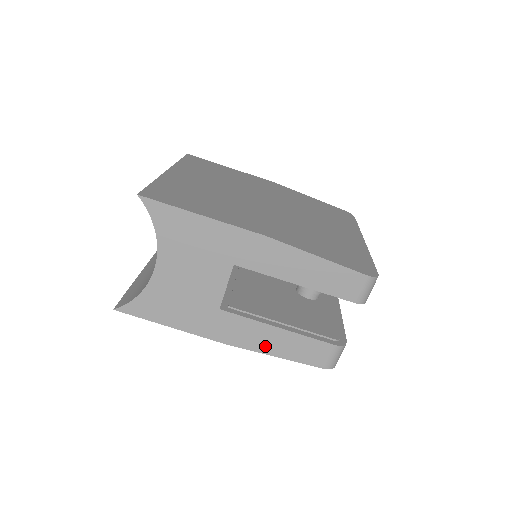
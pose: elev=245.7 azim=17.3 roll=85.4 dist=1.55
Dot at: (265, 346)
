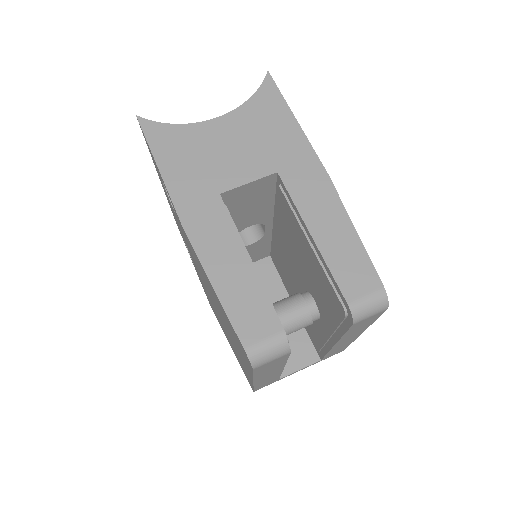
Dot at: (216, 265)
